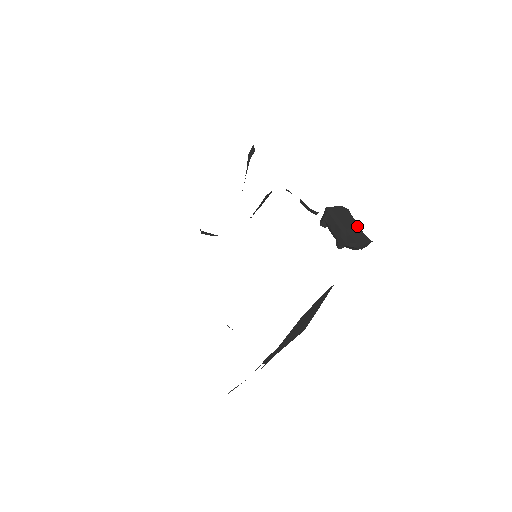
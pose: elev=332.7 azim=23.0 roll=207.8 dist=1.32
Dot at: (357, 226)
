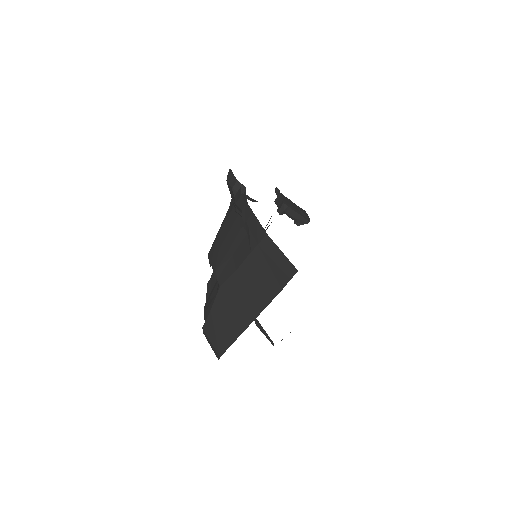
Dot at: (295, 204)
